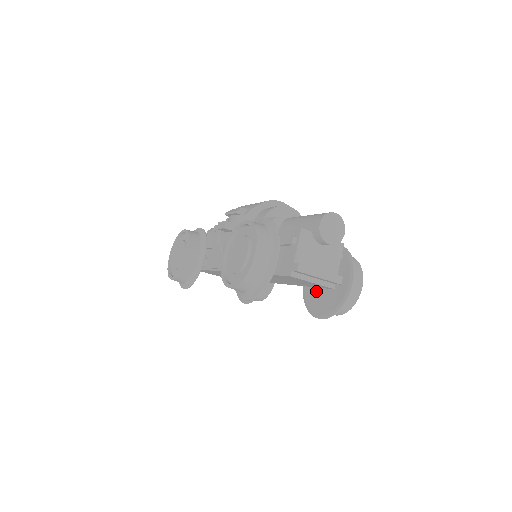
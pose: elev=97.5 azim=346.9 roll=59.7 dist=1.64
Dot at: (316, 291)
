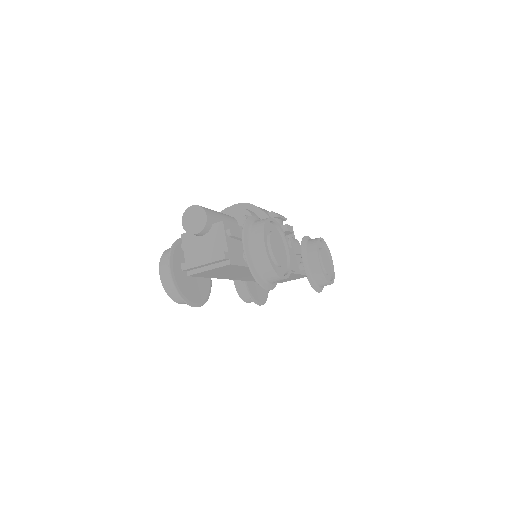
Dot at: occluded
